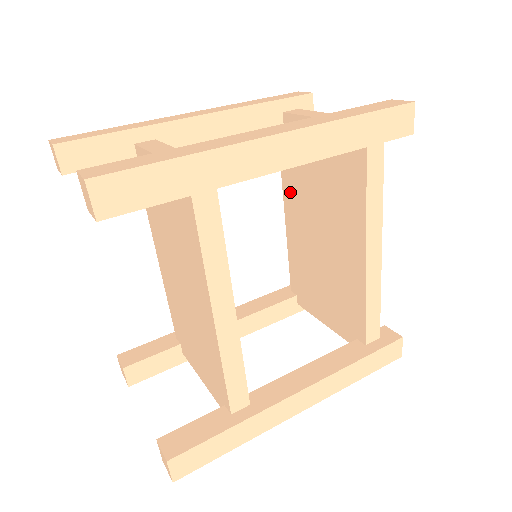
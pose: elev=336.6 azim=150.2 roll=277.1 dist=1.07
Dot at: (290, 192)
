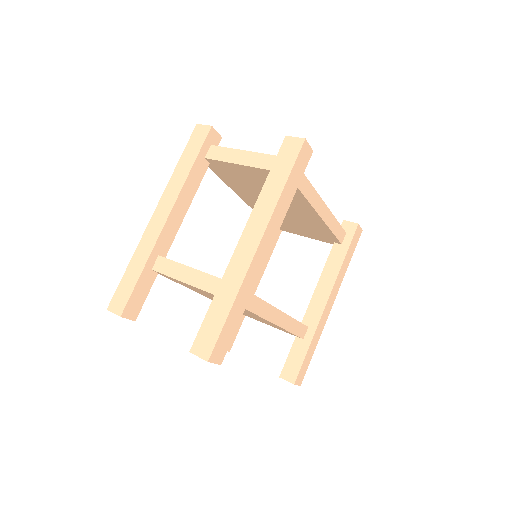
Dot at: (238, 190)
